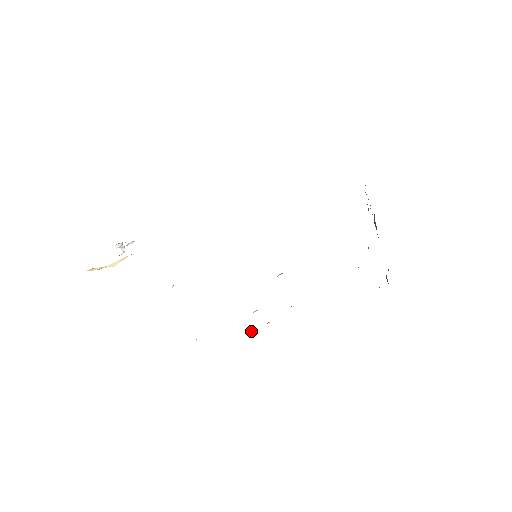
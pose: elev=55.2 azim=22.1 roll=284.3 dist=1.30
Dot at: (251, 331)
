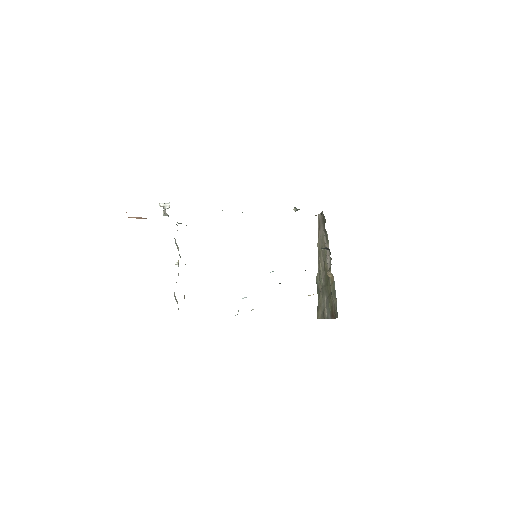
Dot at: occluded
